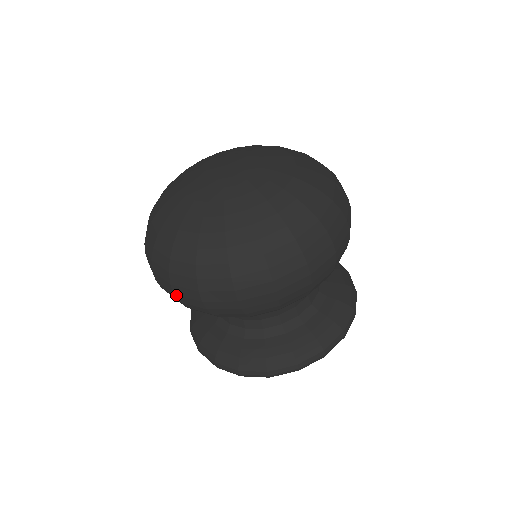
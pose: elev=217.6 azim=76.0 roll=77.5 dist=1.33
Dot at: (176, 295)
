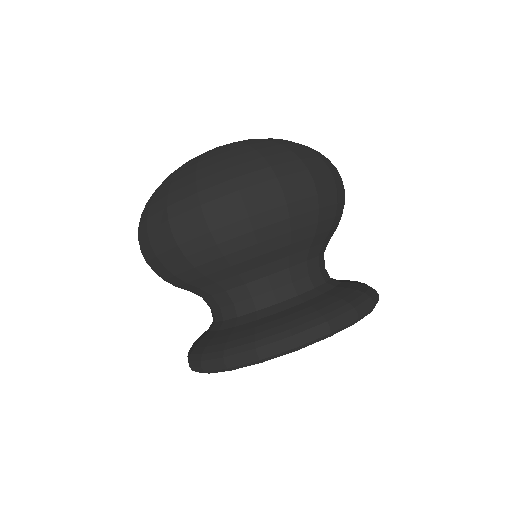
Dot at: occluded
